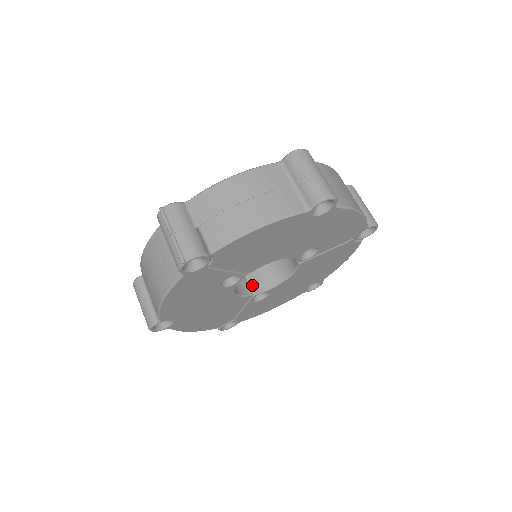
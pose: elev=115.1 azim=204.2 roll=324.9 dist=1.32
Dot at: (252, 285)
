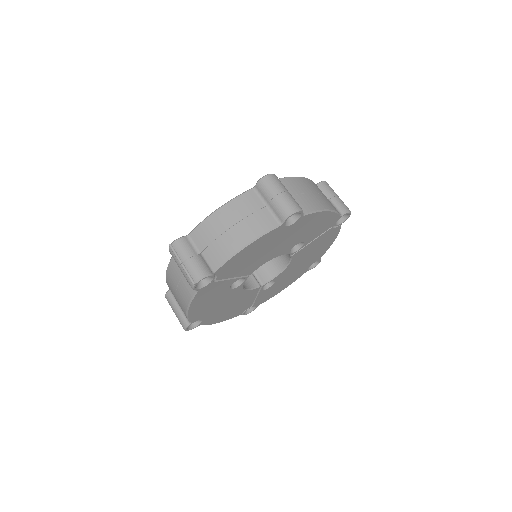
Dot at: (259, 278)
